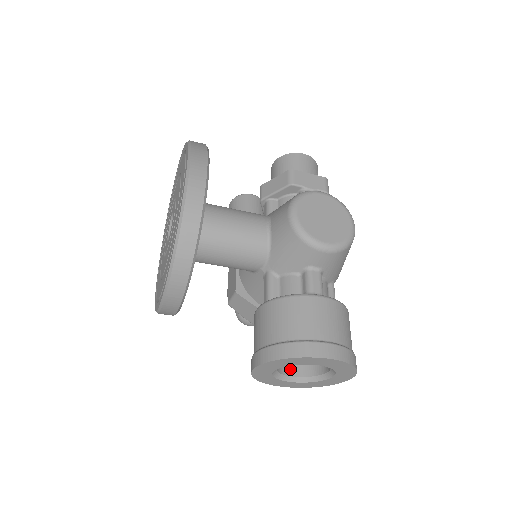
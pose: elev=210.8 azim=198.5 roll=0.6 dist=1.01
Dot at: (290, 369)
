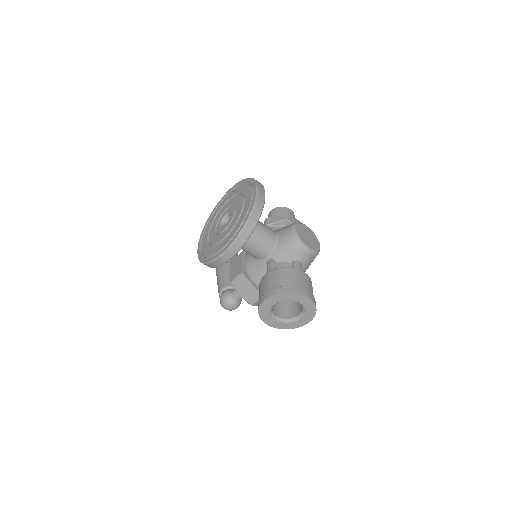
Dot at: (276, 313)
